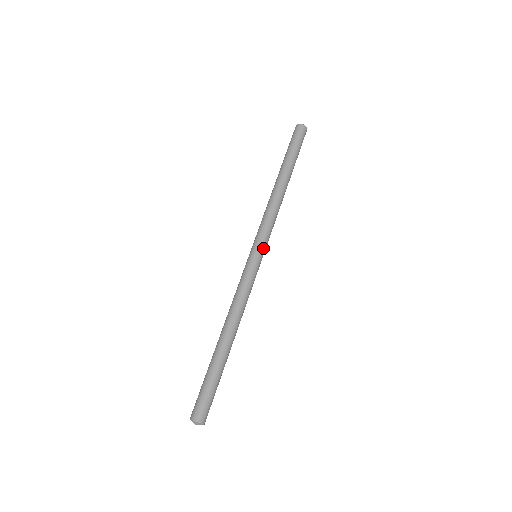
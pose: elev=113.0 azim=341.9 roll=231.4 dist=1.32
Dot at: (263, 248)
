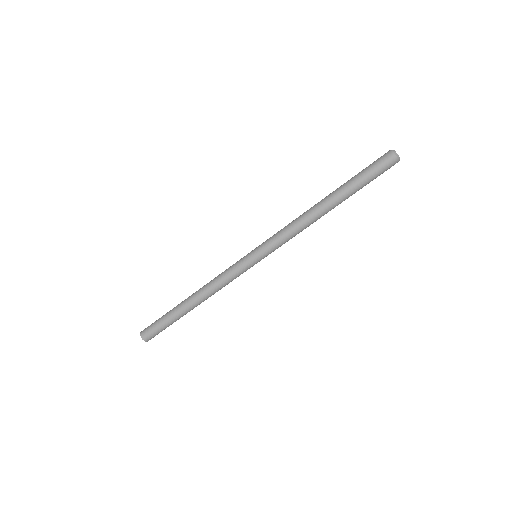
Dot at: (266, 256)
